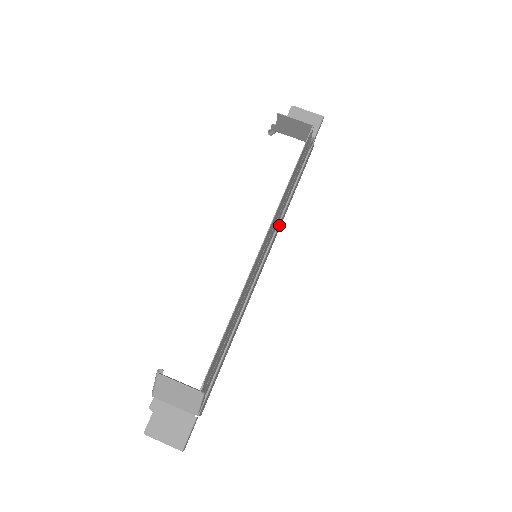
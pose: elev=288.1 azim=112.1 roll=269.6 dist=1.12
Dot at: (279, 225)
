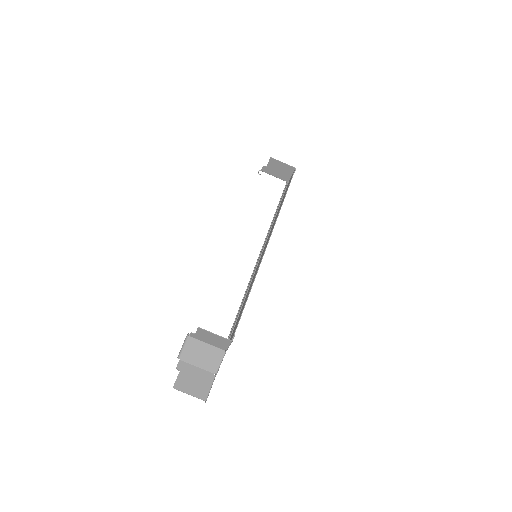
Dot at: occluded
